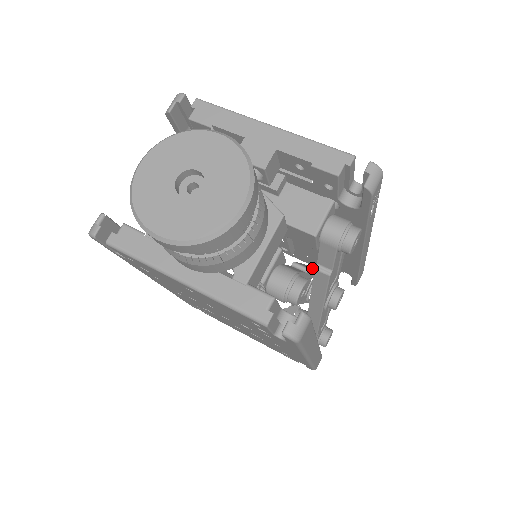
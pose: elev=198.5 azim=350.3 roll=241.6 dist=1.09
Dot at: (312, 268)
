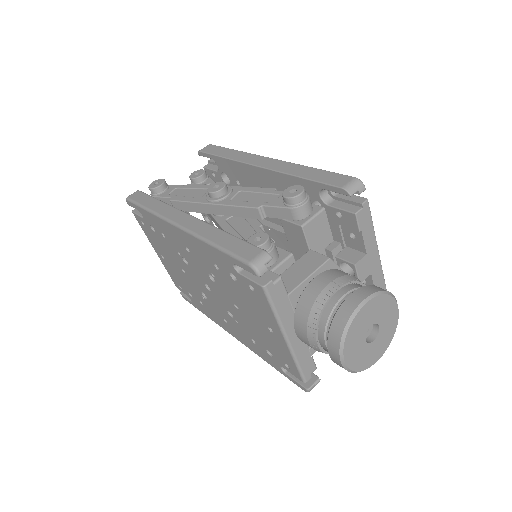
Dot at: occluded
